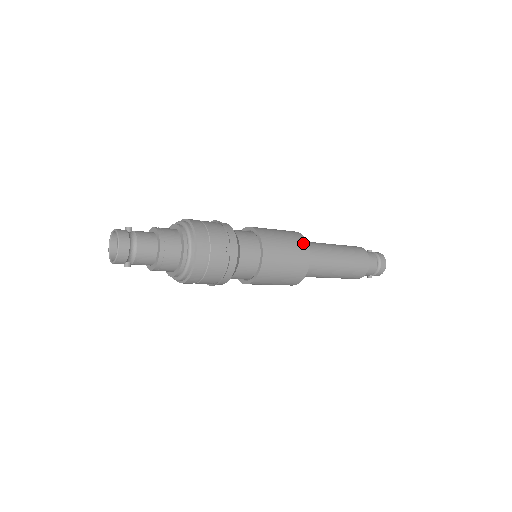
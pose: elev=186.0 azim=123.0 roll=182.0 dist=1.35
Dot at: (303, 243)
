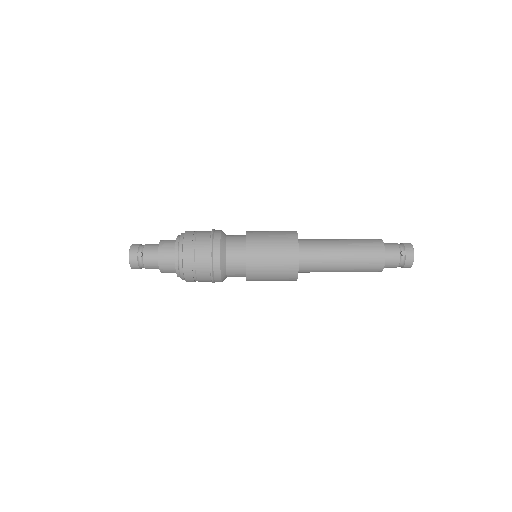
Dot at: occluded
